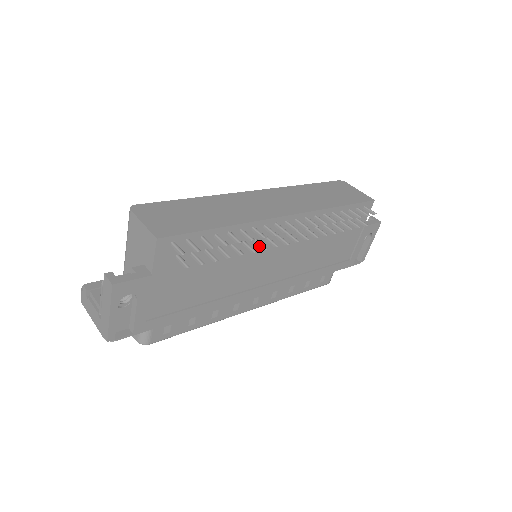
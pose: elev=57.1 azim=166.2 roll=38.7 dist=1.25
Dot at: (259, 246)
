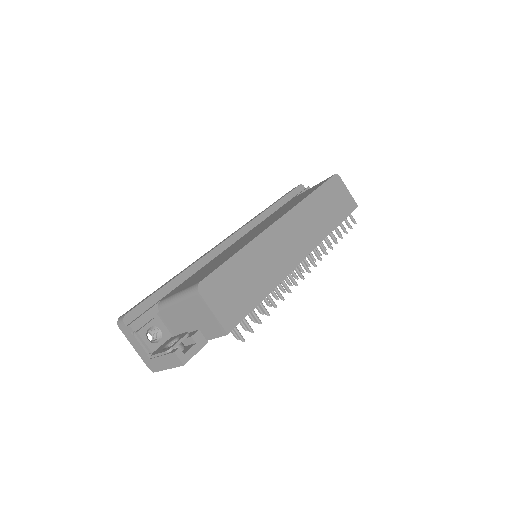
Dot at: occluded
